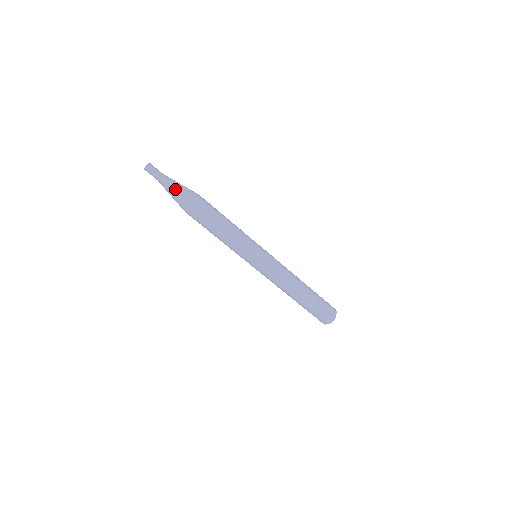
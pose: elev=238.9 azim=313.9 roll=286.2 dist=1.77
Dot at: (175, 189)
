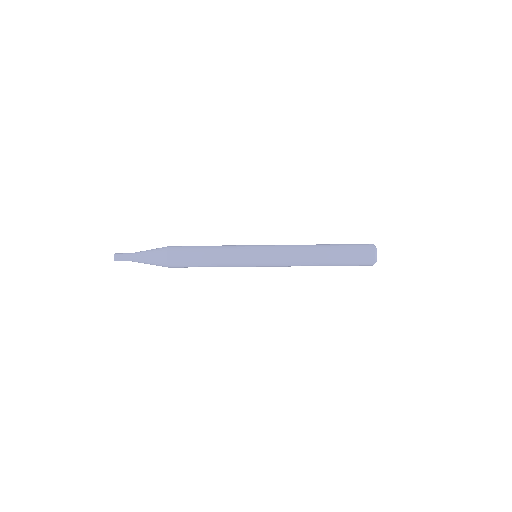
Dot at: (146, 257)
